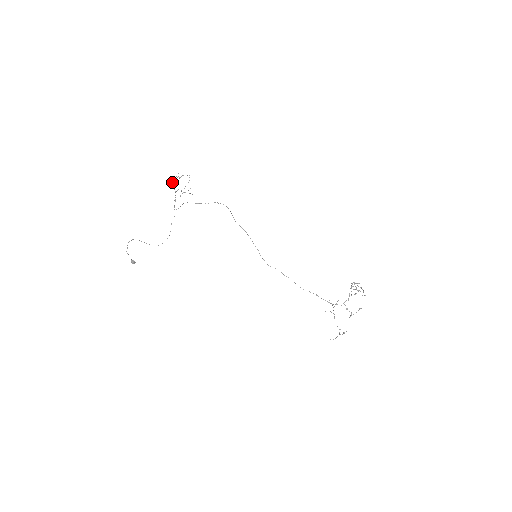
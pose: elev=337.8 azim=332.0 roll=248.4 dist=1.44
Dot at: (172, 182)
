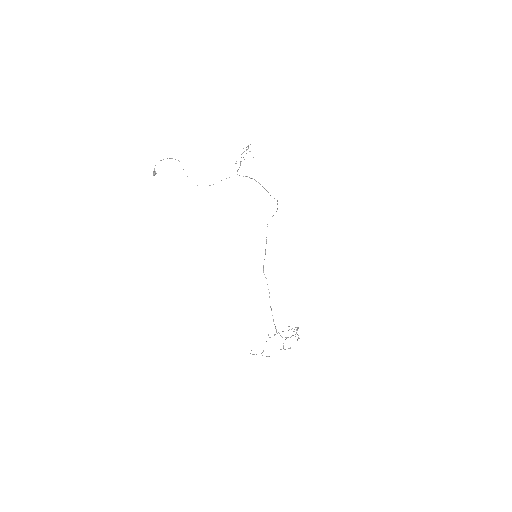
Dot at: occluded
